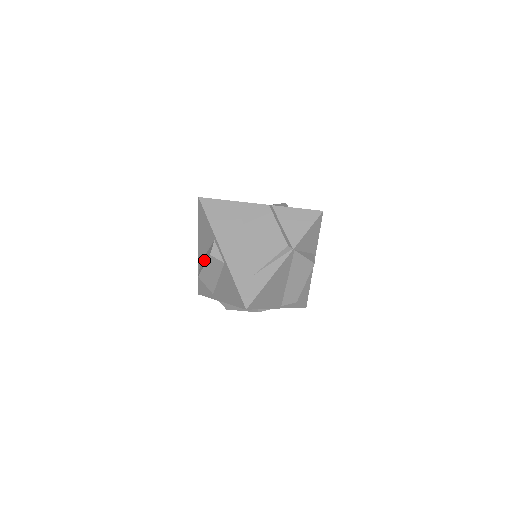
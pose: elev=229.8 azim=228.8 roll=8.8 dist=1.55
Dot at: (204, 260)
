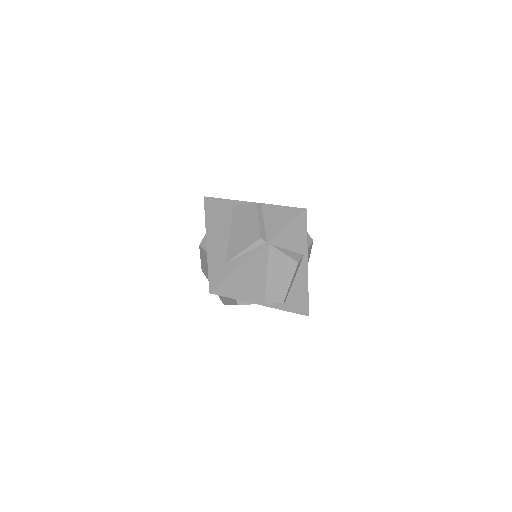
Dot at: occluded
